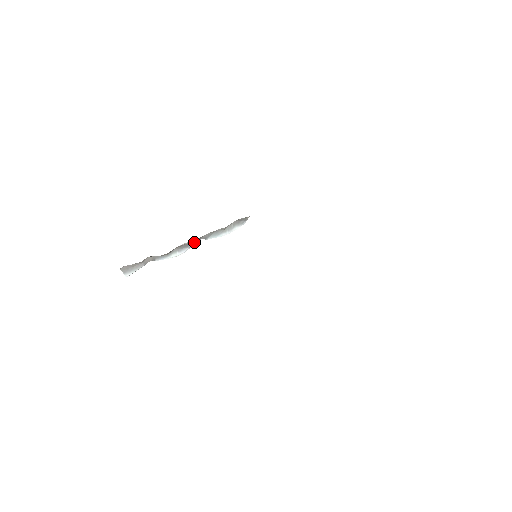
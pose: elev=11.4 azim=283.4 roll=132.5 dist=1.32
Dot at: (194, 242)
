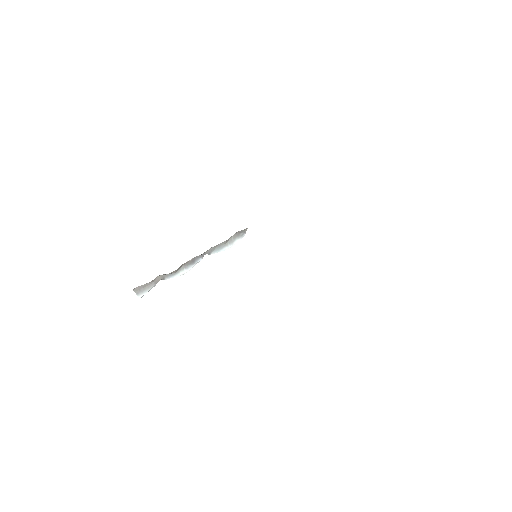
Dot at: (199, 258)
